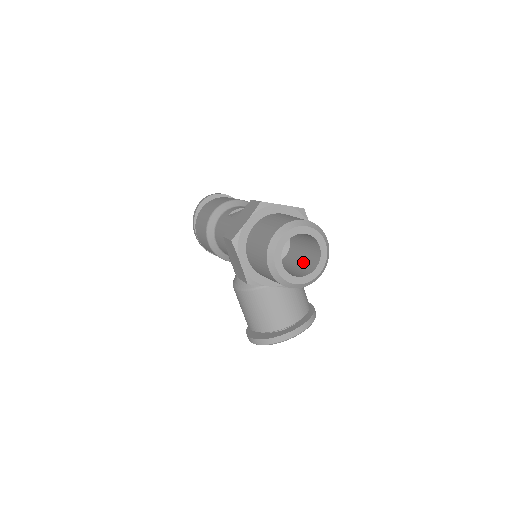
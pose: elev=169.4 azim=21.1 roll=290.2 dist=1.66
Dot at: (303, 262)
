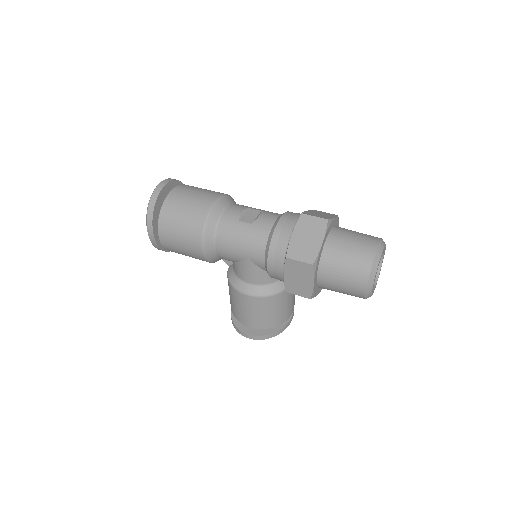
Dot at: occluded
